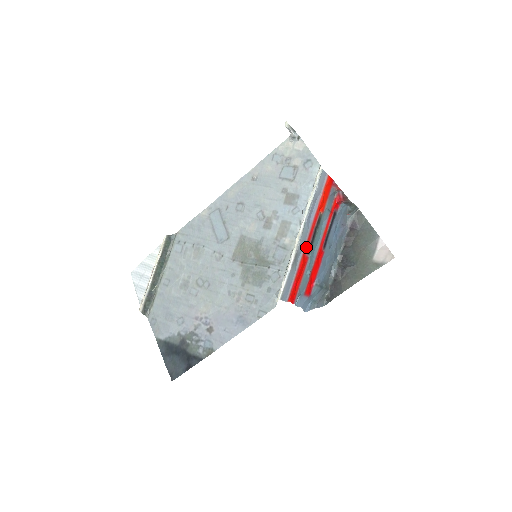
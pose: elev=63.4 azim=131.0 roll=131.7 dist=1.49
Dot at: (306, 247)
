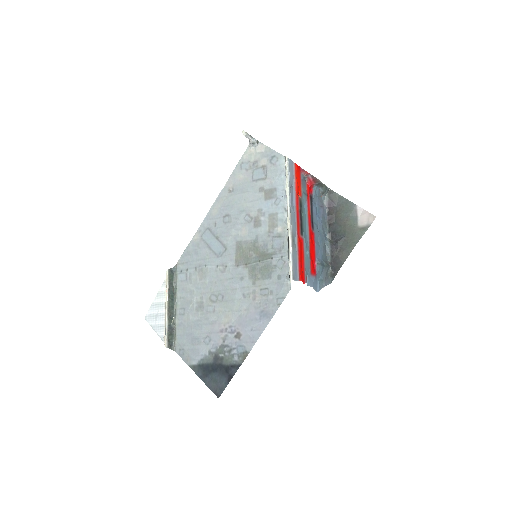
Dot at: (298, 229)
